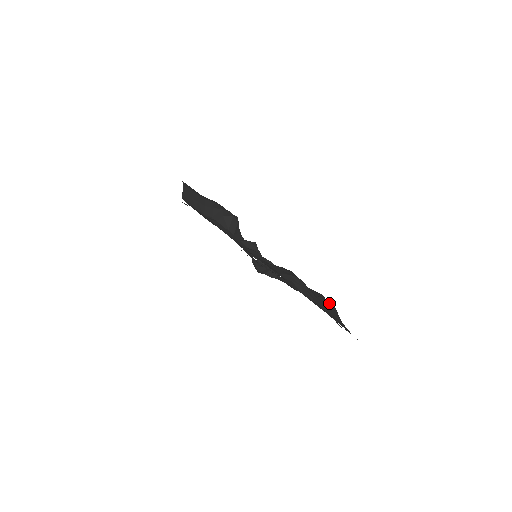
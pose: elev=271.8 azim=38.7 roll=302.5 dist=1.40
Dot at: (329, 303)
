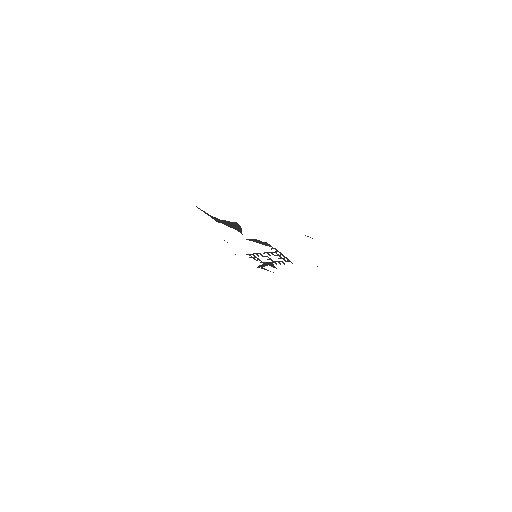
Dot at: occluded
